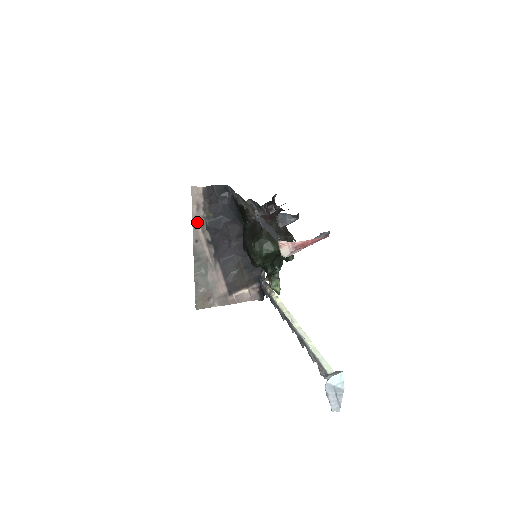
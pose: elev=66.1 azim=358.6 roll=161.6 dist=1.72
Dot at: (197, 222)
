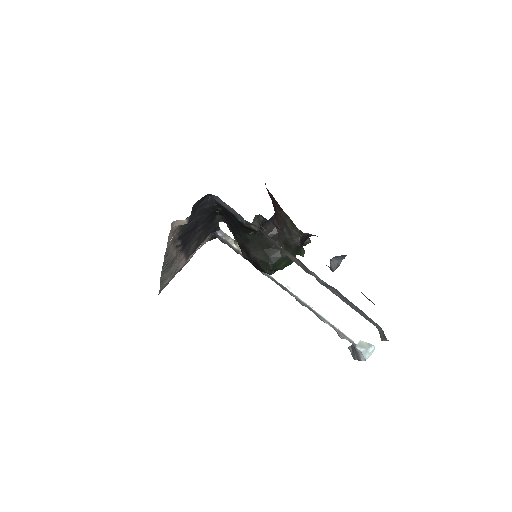
Dot at: (170, 243)
